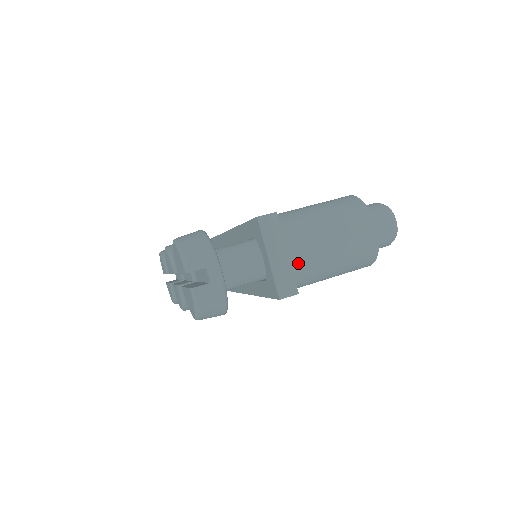
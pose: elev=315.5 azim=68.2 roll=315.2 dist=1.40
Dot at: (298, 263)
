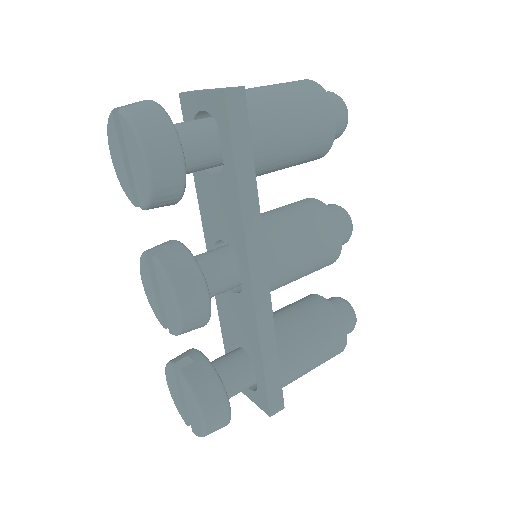
Dot at: occluded
